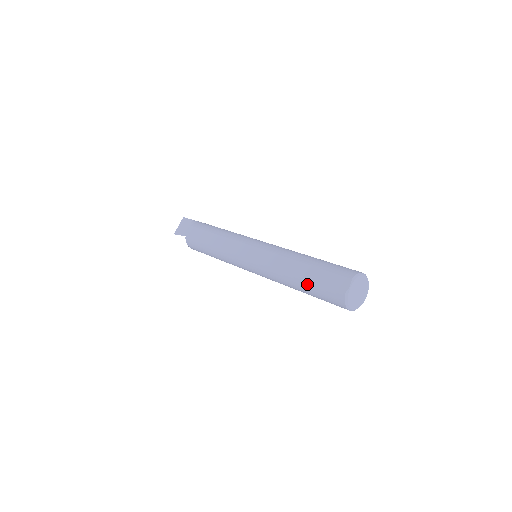
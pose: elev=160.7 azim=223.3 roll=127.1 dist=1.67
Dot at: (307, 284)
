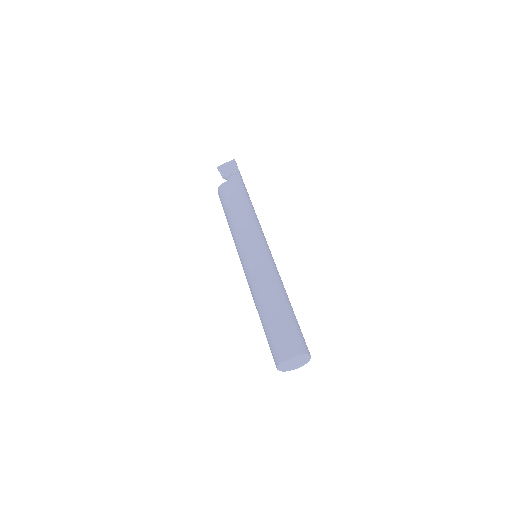
Dot at: (266, 324)
